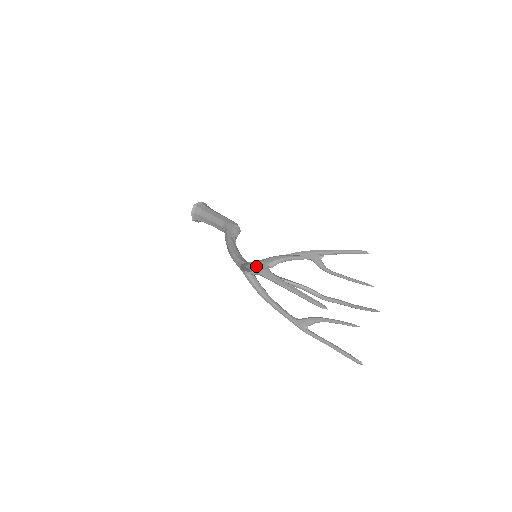
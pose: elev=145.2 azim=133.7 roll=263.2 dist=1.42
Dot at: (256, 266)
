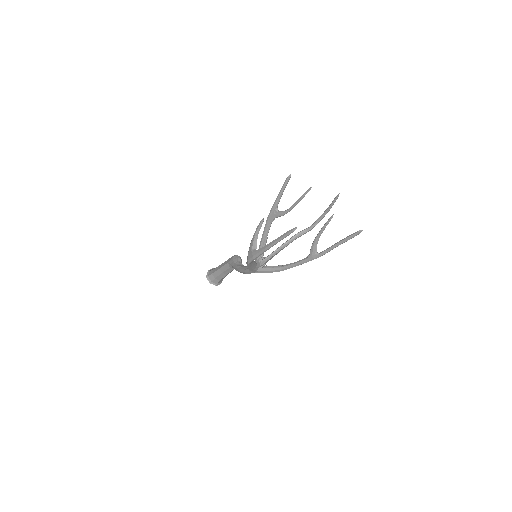
Dot at: (249, 258)
